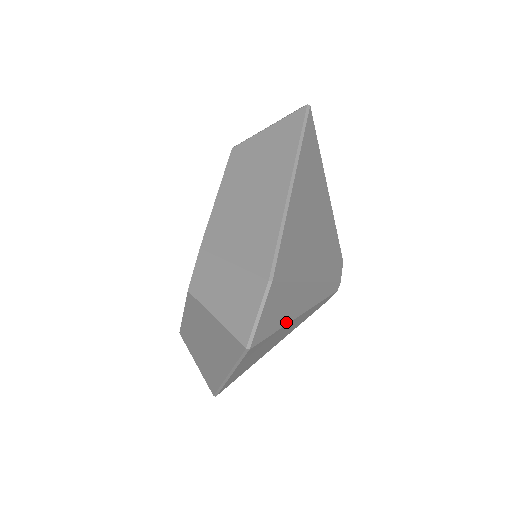
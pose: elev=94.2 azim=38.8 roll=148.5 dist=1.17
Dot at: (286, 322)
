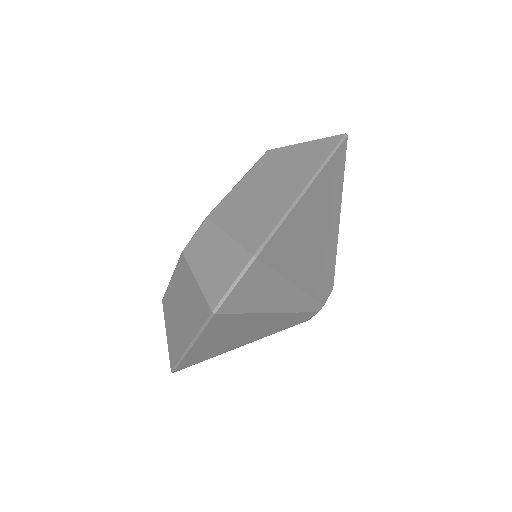
Dot at: (258, 310)
